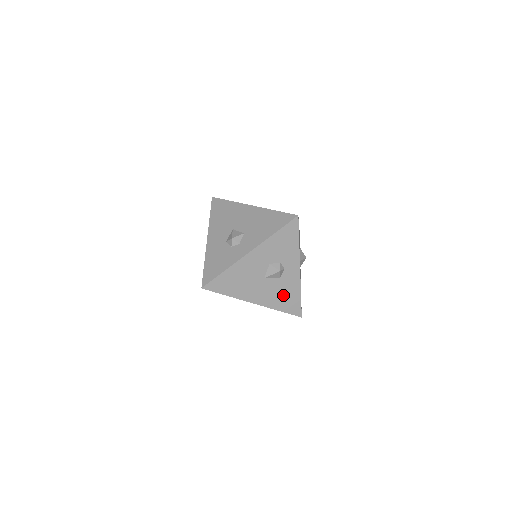
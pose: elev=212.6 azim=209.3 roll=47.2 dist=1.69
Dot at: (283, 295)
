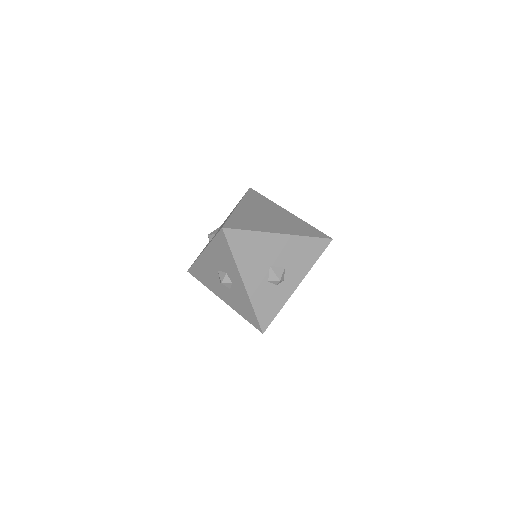
Dot at: occluded
